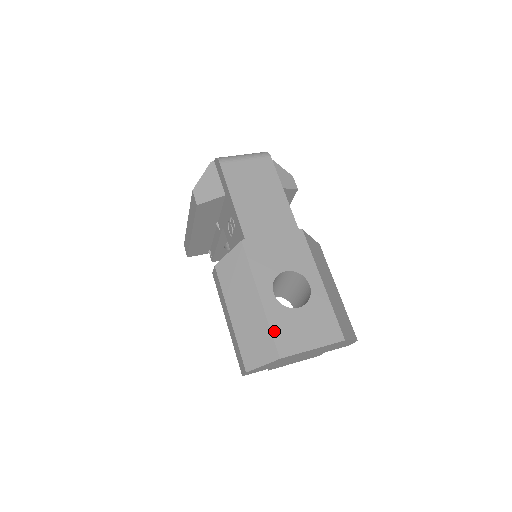
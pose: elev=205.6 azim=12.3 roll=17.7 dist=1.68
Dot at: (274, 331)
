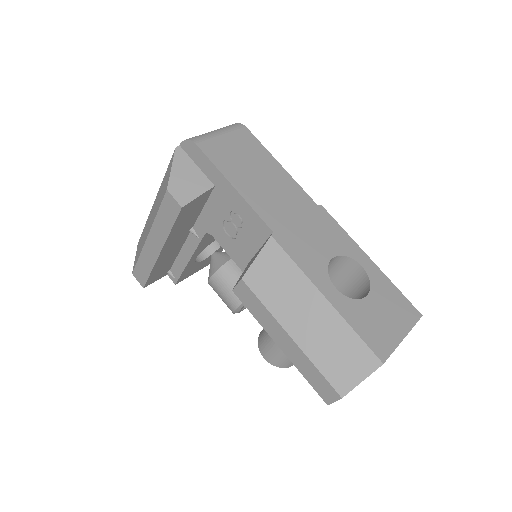
Dot at: (361, 333)
